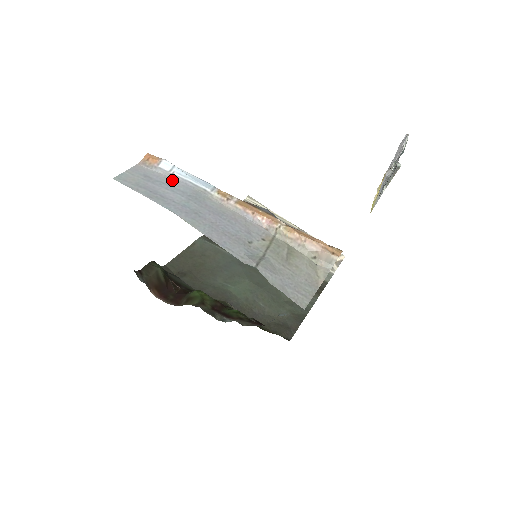
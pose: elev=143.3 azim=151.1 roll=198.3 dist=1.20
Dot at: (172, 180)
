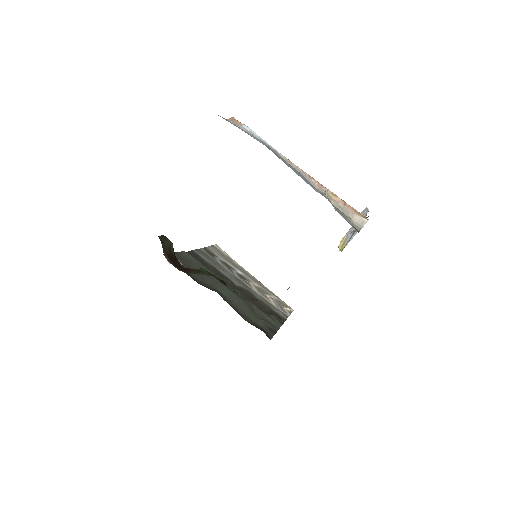
Dot at: (253, 136)
